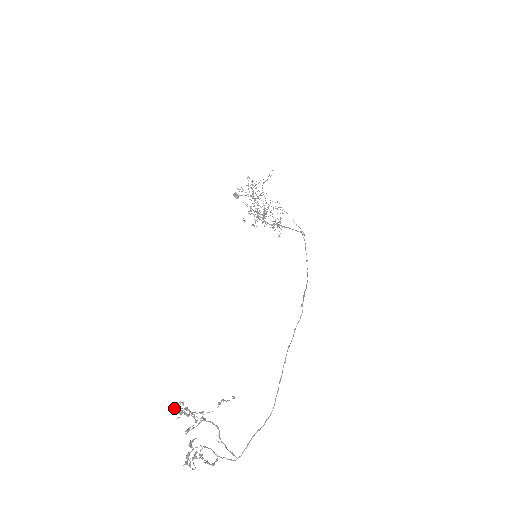
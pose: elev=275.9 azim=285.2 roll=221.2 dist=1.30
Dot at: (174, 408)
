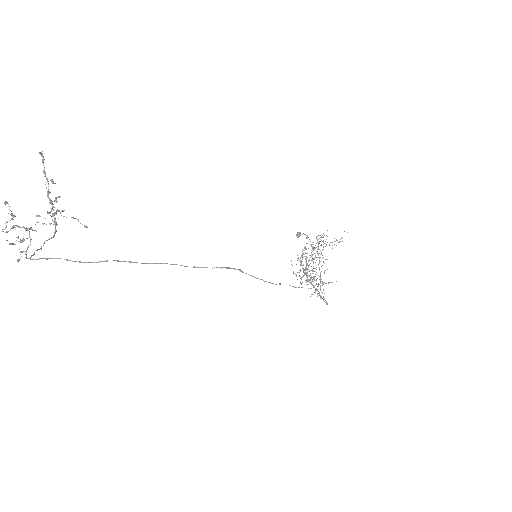
Dot at: (43, 163)
